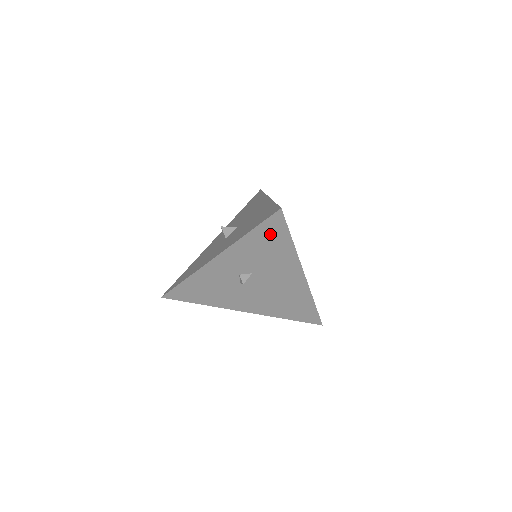
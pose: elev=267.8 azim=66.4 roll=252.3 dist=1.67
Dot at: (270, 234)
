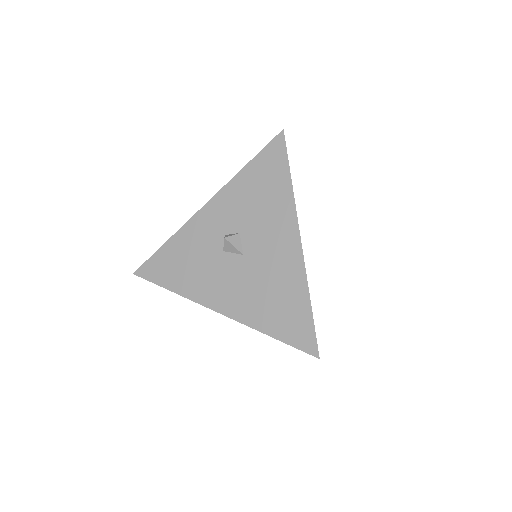
Dot at: (268, 167)
